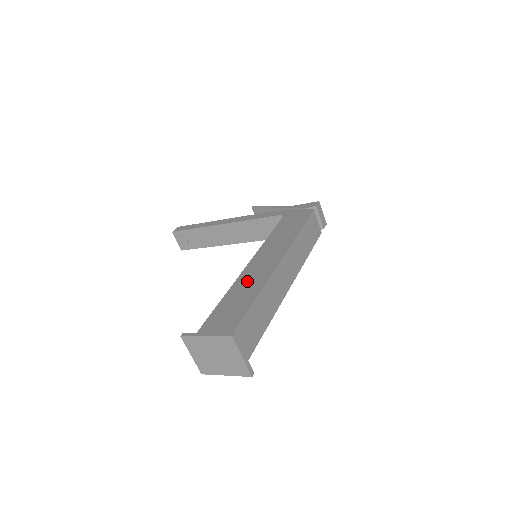
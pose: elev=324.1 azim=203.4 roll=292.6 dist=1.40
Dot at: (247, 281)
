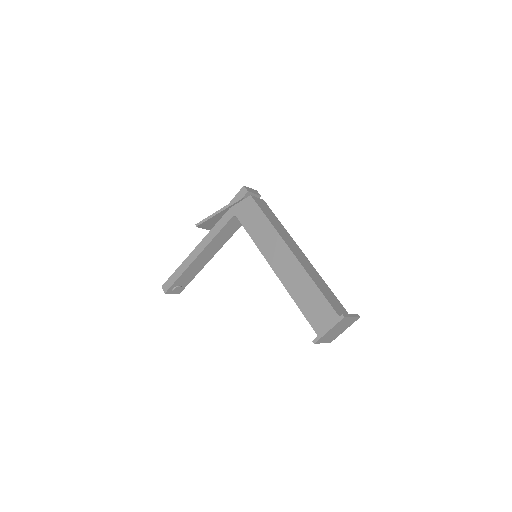
Dot at: (292, 280)
